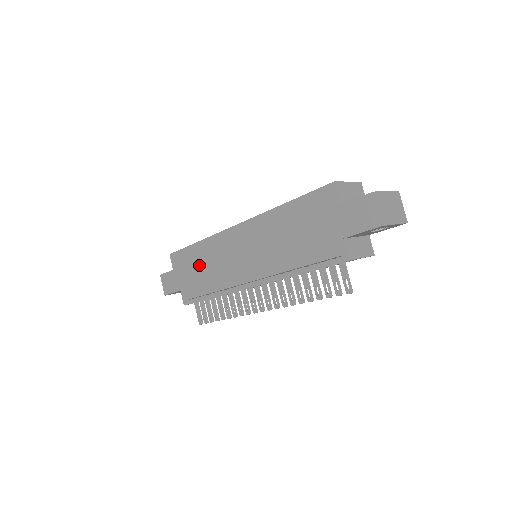
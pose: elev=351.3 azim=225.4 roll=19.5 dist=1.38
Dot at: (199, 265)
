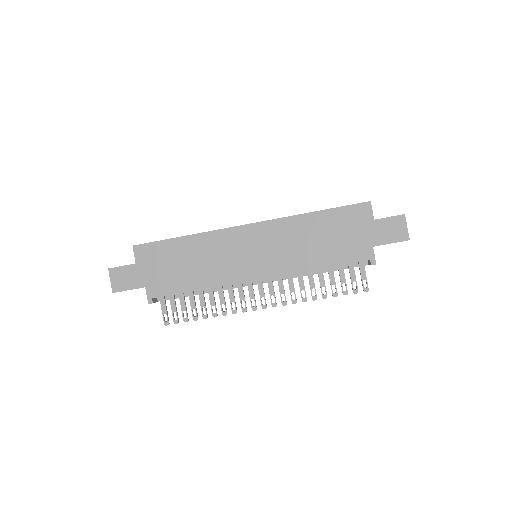
Dot at: (185, 260)
